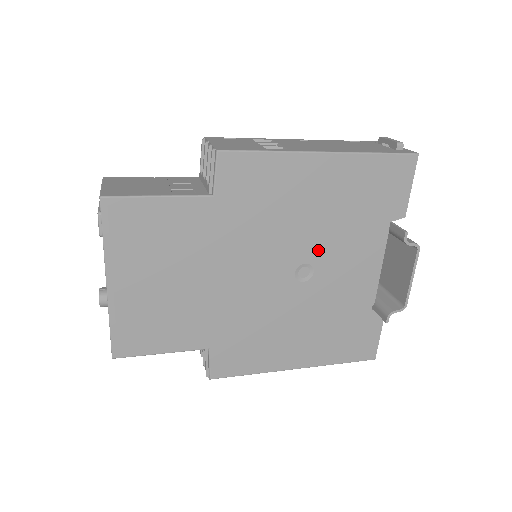
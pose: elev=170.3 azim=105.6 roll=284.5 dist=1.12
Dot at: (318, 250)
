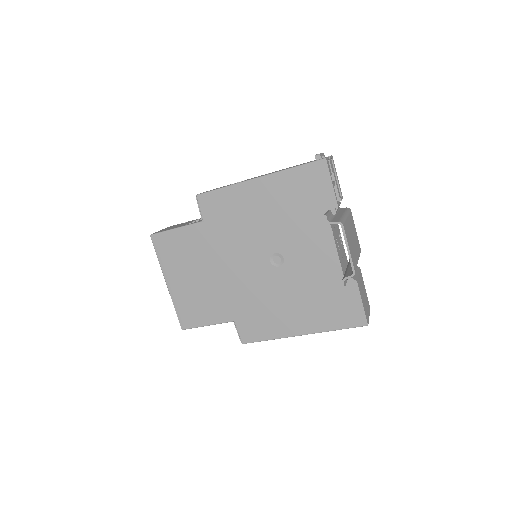
Dot at: (280, 242)
